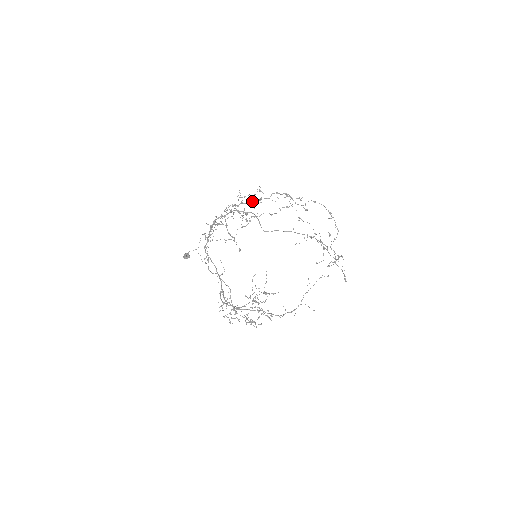
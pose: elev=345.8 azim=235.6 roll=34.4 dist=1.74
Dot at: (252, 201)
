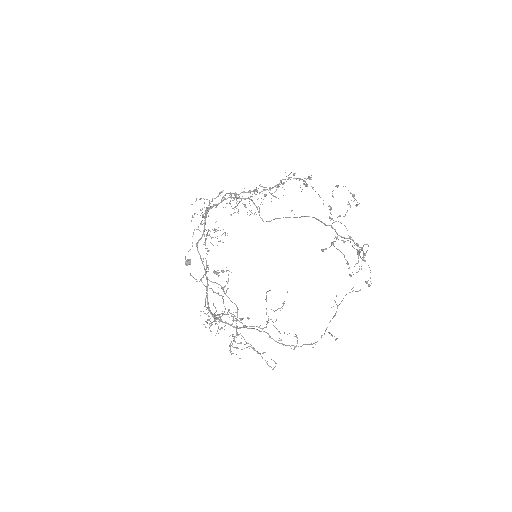
Dot at: (259, 192)
